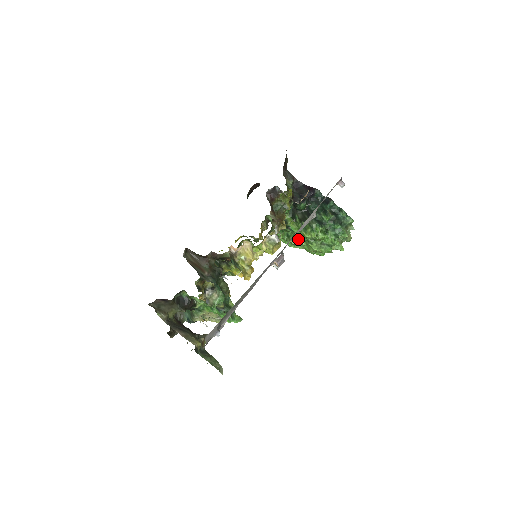
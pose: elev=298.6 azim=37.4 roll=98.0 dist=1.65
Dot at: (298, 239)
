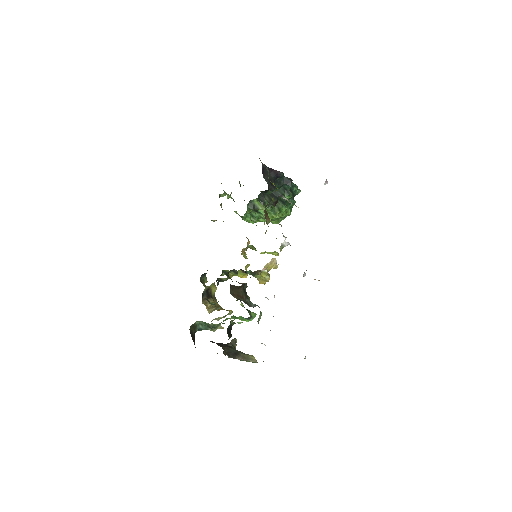
Dot at: (262, 218)
